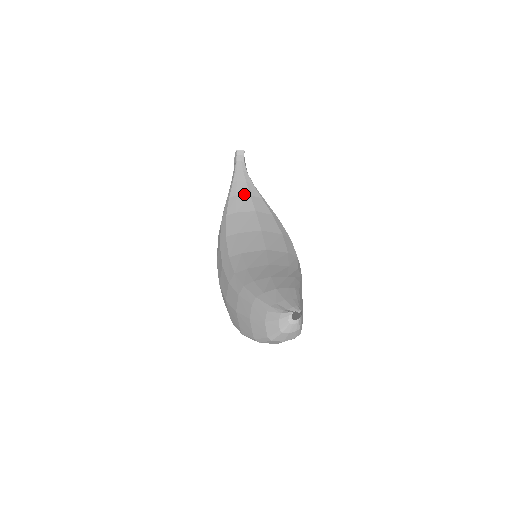
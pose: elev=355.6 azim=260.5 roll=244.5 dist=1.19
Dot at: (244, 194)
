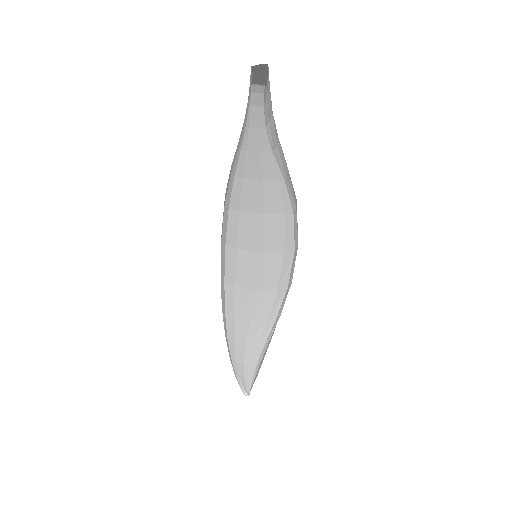
Dot at: (254, 178)
